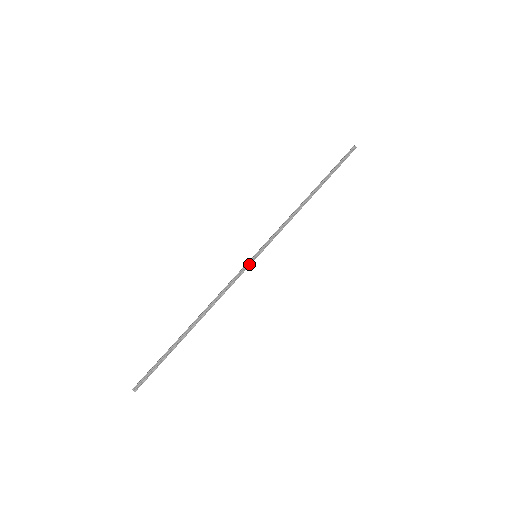
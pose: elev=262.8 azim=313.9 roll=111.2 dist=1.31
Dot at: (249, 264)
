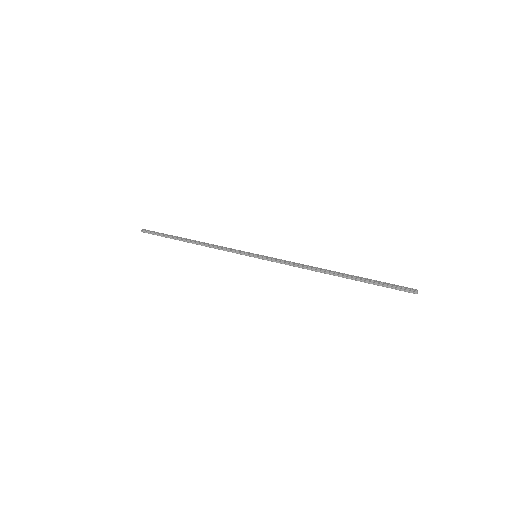
Dot at: (246, 254)
